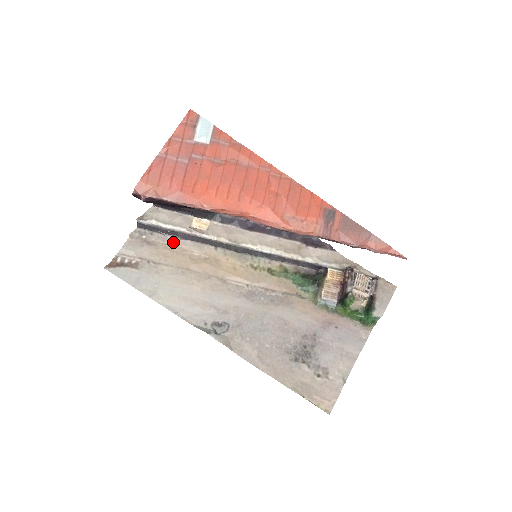
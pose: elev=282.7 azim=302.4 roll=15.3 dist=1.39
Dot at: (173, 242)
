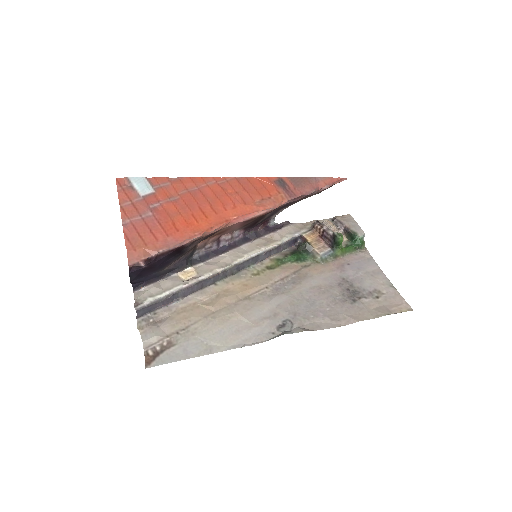
Dot at: (179, 305)
